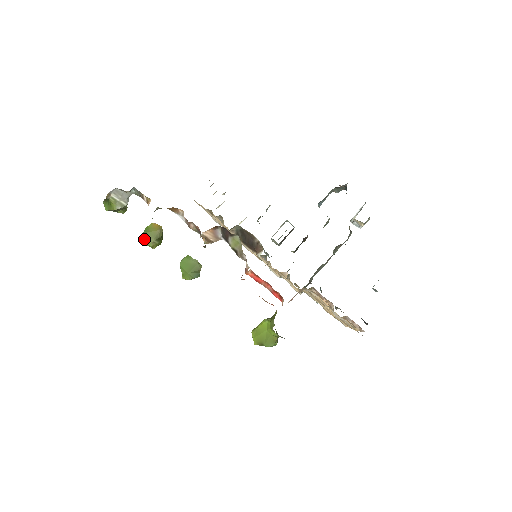
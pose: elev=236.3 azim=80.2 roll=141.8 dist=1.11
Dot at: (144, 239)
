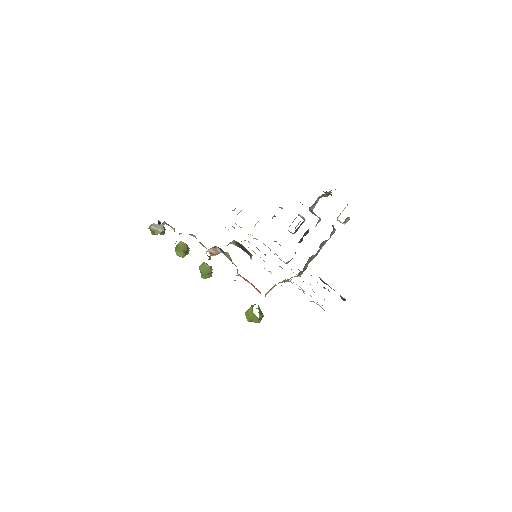
Dot at: (176, 252)
